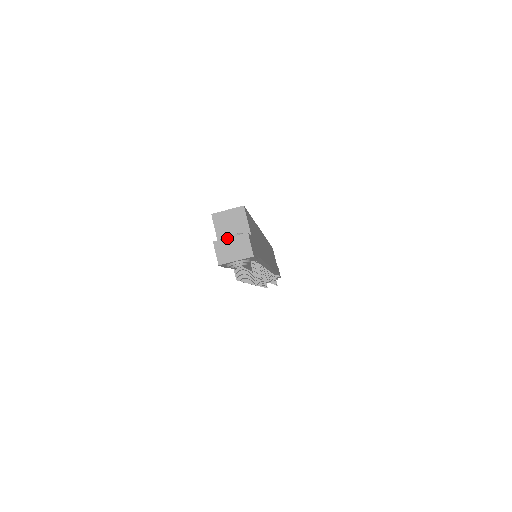
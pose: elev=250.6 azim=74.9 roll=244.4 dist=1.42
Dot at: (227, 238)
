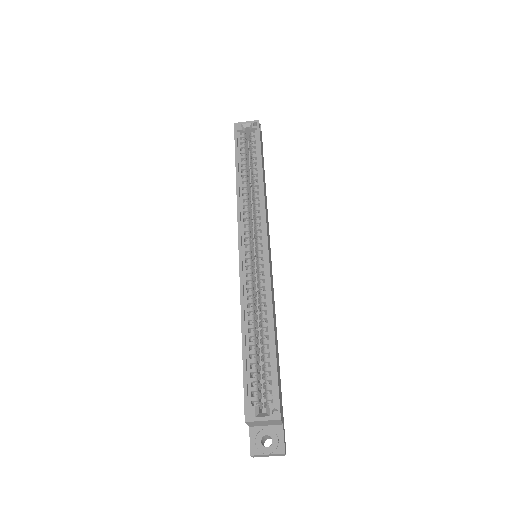
Dot at: (264, 455)
